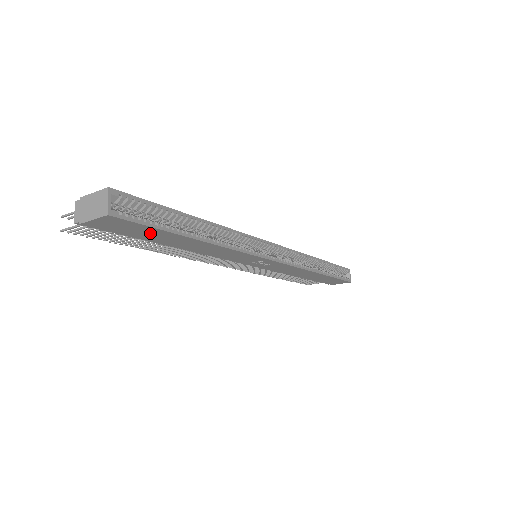
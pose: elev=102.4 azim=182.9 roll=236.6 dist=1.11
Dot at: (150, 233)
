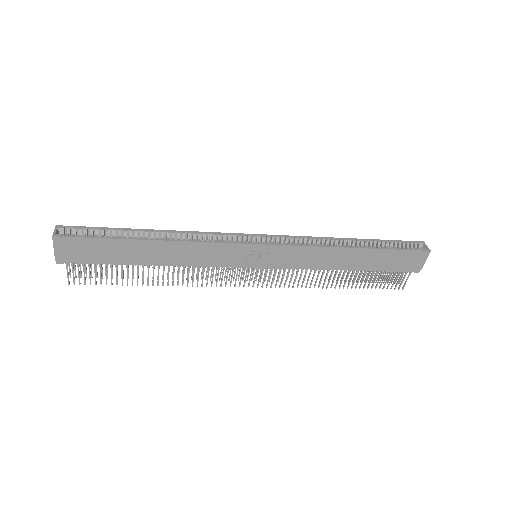
Dot at: (105, 248)
